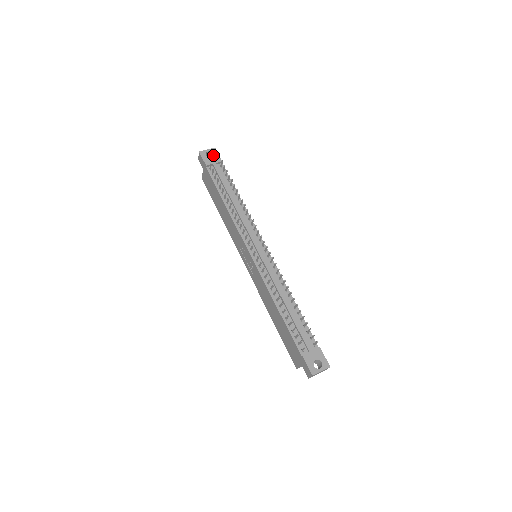
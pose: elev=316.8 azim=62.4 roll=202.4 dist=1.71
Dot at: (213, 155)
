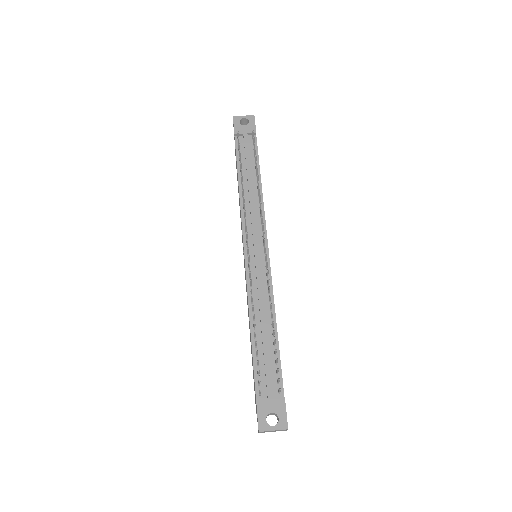
Dot at: (248, 123)
